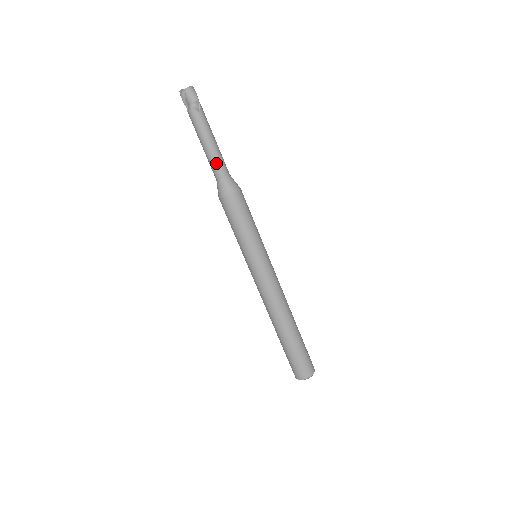
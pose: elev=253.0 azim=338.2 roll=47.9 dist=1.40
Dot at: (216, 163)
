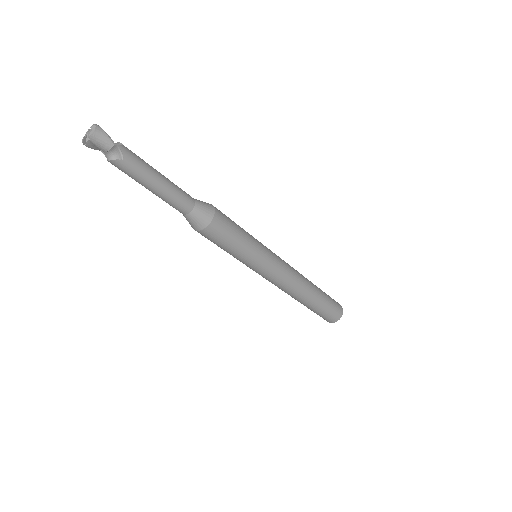
Dot at: (173, 202)
